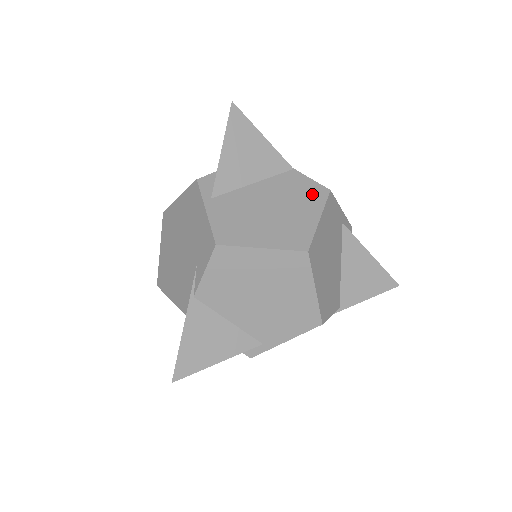
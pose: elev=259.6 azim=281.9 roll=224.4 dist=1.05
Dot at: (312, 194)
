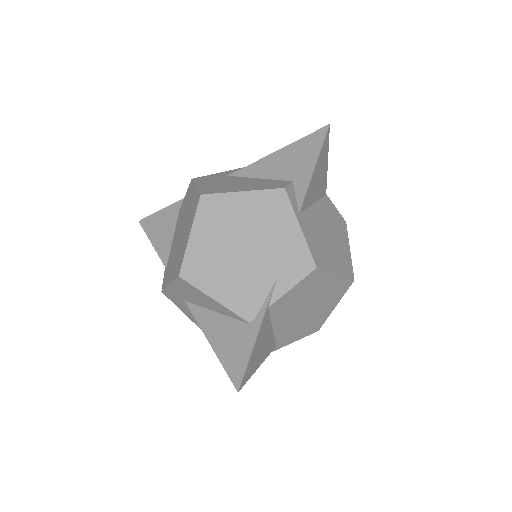
Dot at: (341, 224)
